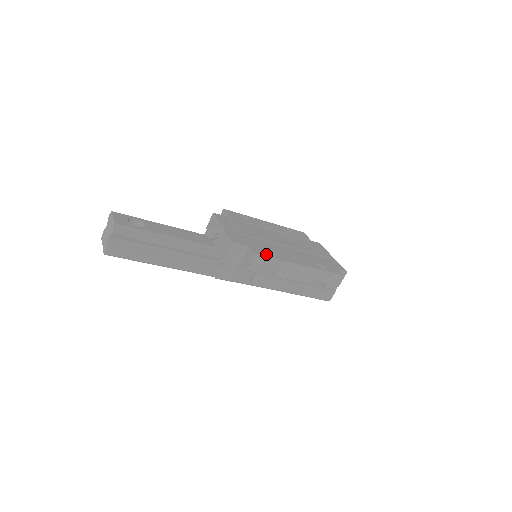
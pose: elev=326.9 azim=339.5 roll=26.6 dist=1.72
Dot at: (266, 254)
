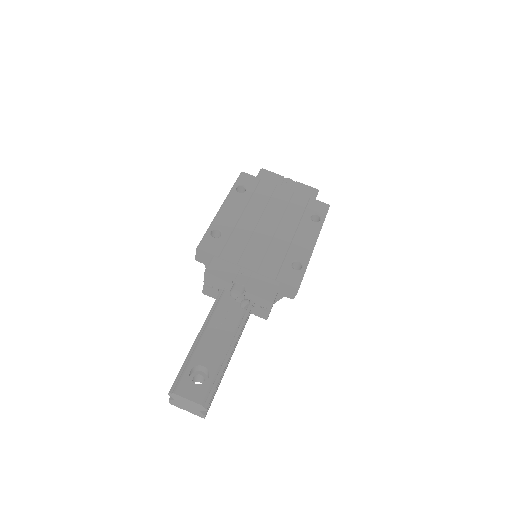
Dot at: (297, 274)
